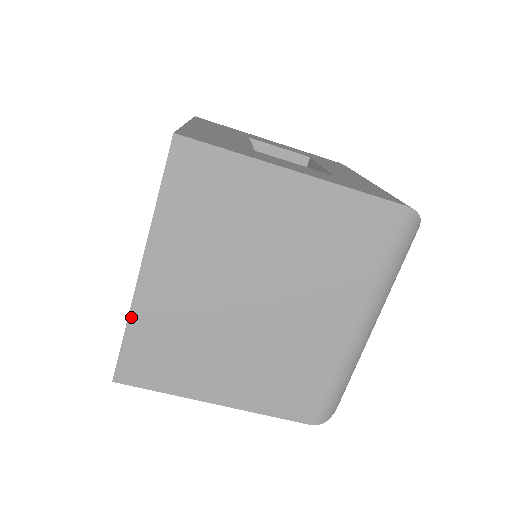
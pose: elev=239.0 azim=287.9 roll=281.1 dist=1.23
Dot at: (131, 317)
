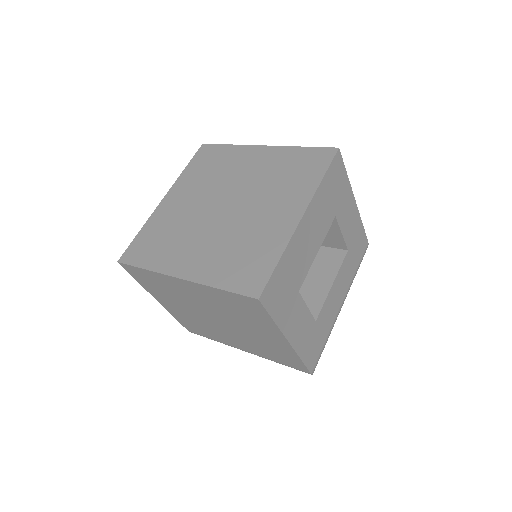
Dot at: (154, 272)
